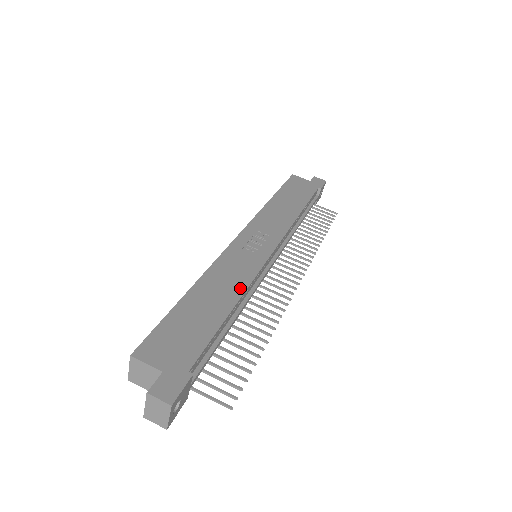
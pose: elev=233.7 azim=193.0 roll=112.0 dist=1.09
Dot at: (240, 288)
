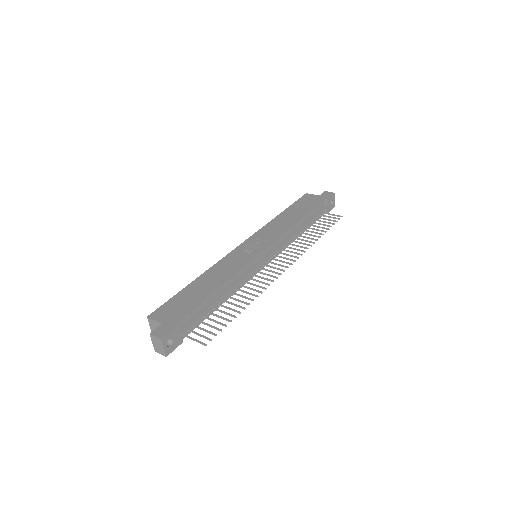
Dot at: (228, 276)
